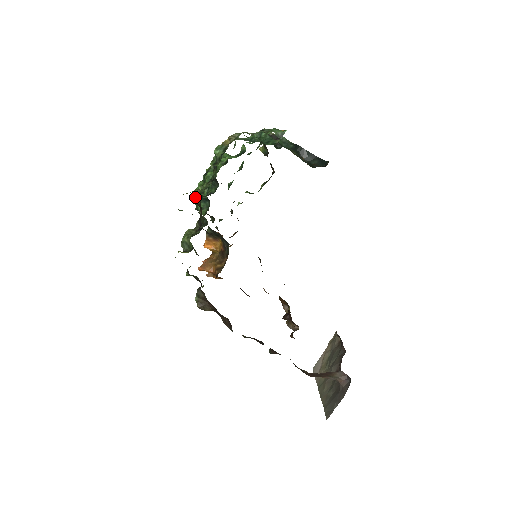
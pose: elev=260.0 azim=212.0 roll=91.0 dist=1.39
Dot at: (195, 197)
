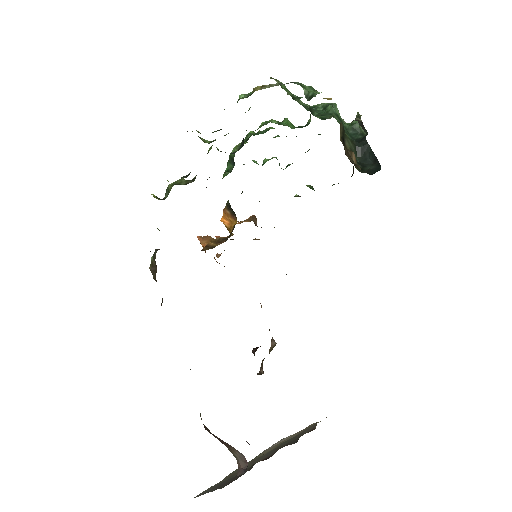
Dot at: (210, 147)
